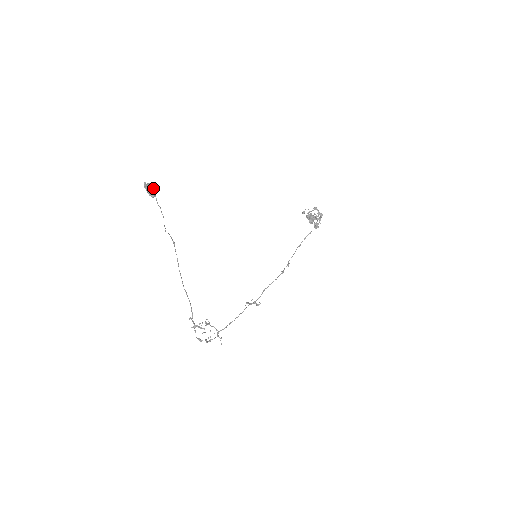
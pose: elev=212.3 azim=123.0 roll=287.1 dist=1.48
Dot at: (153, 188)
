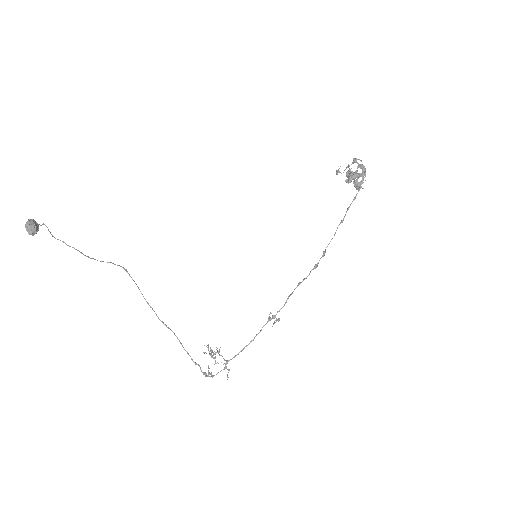
Dot at: (32, 224)
